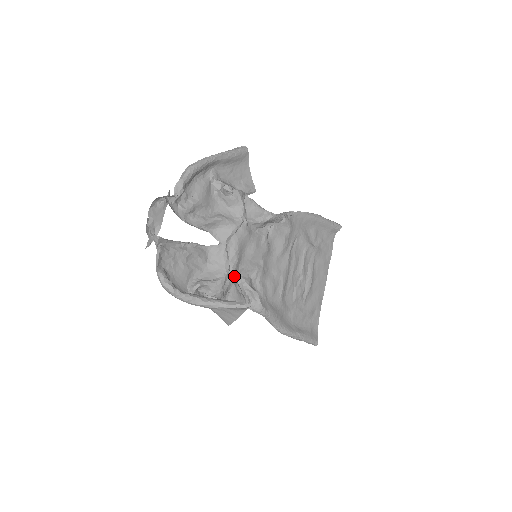
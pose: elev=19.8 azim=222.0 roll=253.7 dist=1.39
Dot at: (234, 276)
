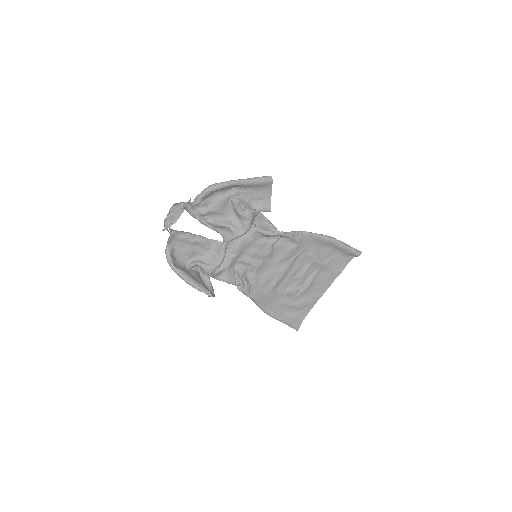
Dot at: (230, 265)
